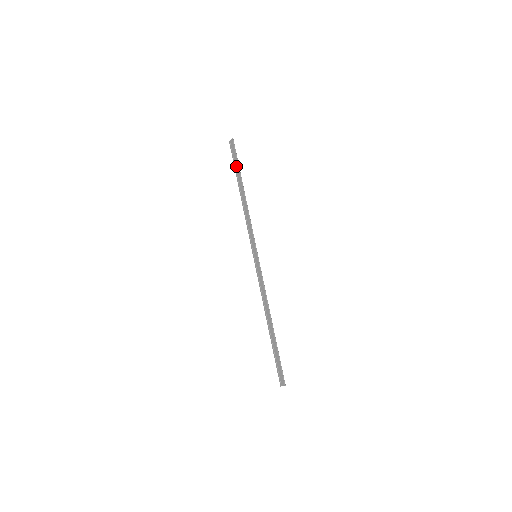
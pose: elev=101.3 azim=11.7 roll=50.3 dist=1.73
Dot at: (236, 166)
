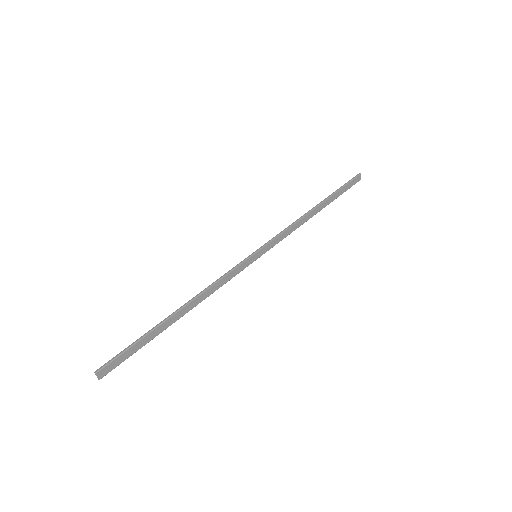
Dot at: (339, 194)
